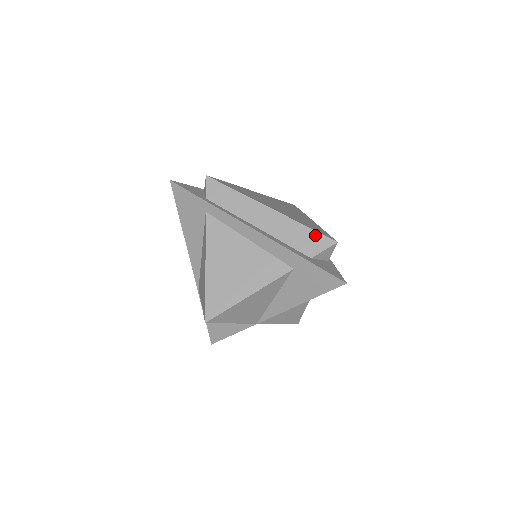
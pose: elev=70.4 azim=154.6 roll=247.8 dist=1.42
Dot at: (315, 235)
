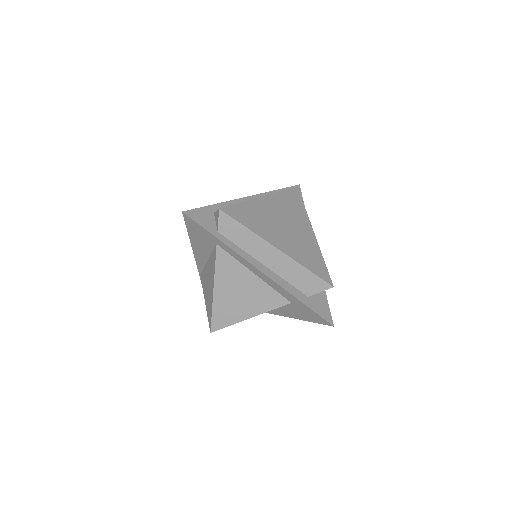
Dot at: (315, 279)
